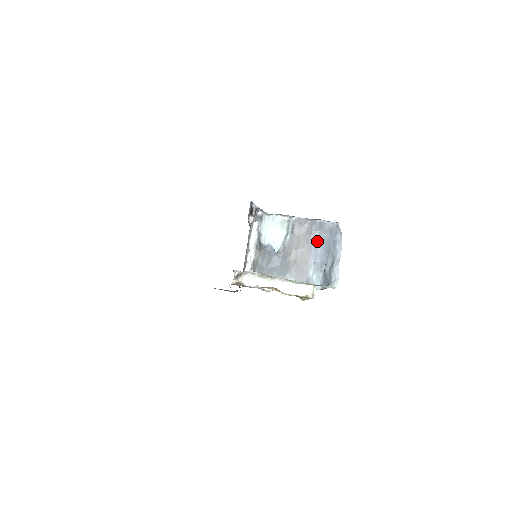
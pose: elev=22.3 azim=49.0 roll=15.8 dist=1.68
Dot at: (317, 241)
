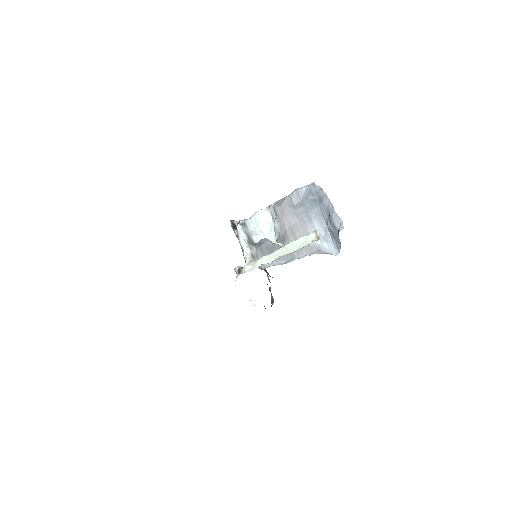
Dot at: (305, 210)
